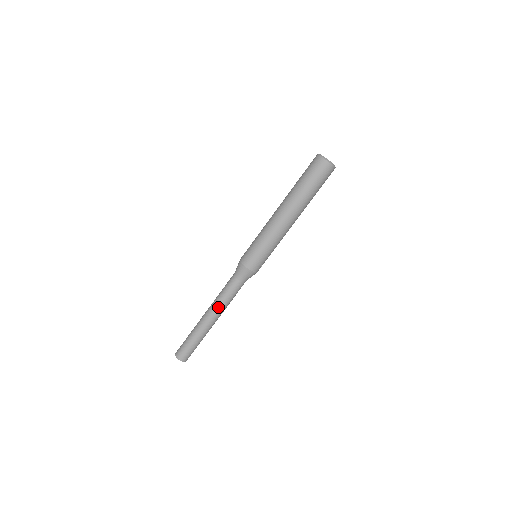
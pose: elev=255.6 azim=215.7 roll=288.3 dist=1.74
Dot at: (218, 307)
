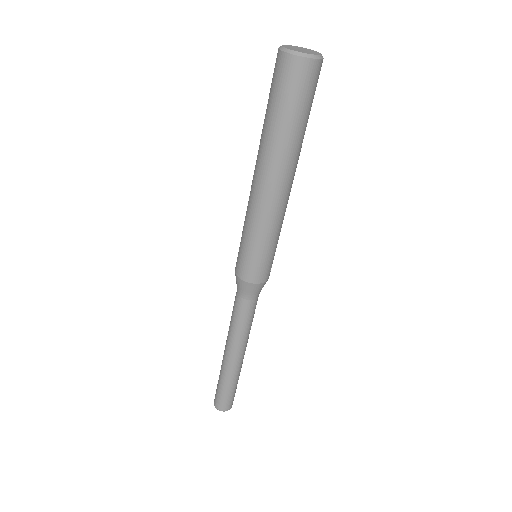
Dot at: (238, 342)
